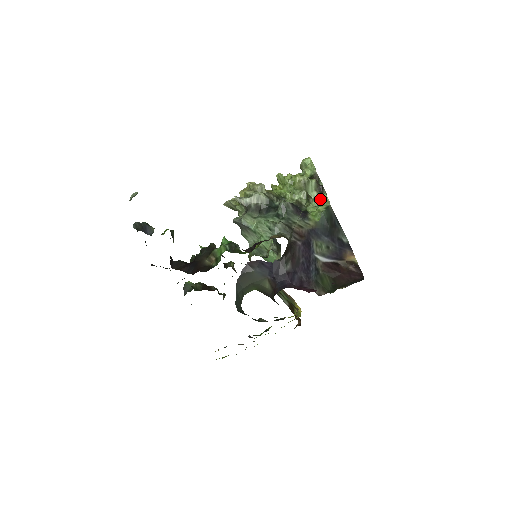
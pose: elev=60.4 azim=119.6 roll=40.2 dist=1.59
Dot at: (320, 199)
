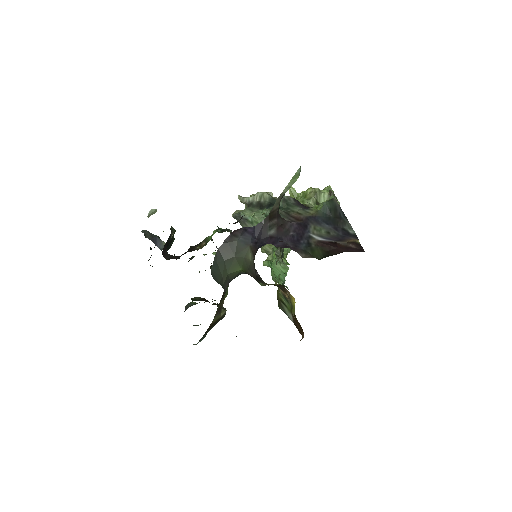
Dot at: occluded
